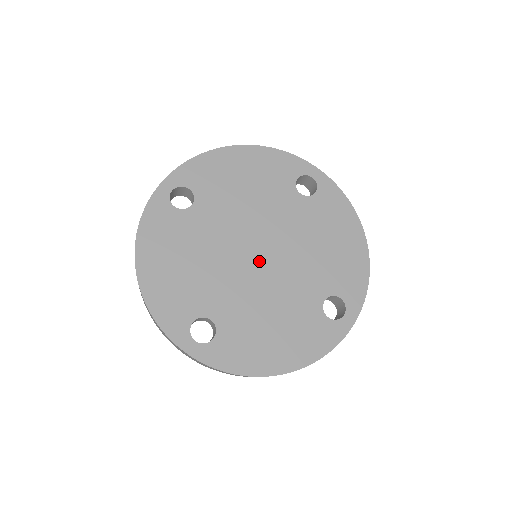
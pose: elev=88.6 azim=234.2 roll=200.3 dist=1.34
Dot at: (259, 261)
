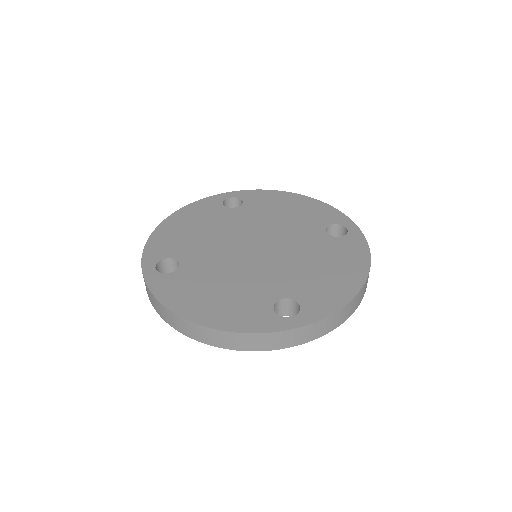
Dot at: (262, 250)
